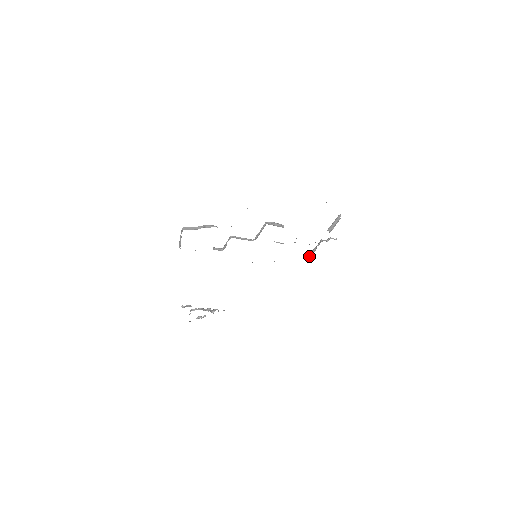
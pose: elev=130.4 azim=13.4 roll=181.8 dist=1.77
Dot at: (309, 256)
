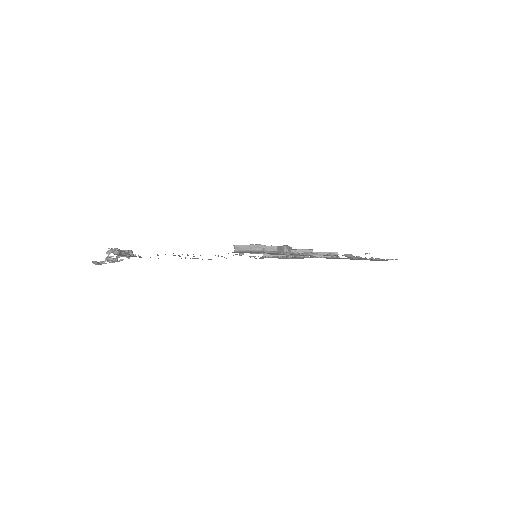
Dot at: occluded
